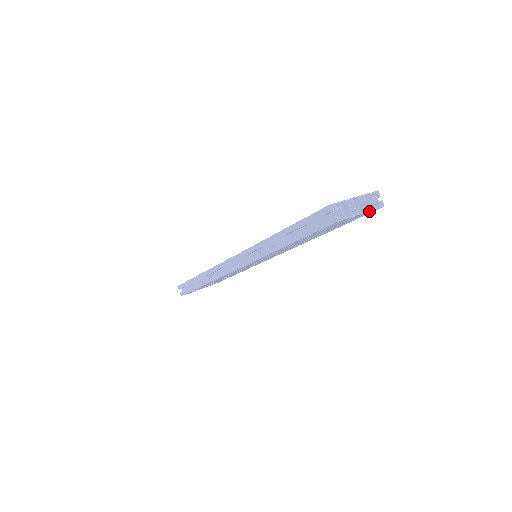
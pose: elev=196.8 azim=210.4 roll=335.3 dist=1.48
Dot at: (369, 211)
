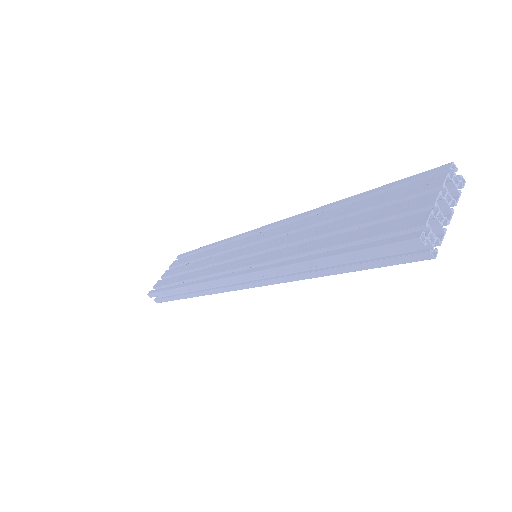
Dot at: (455, 205)
